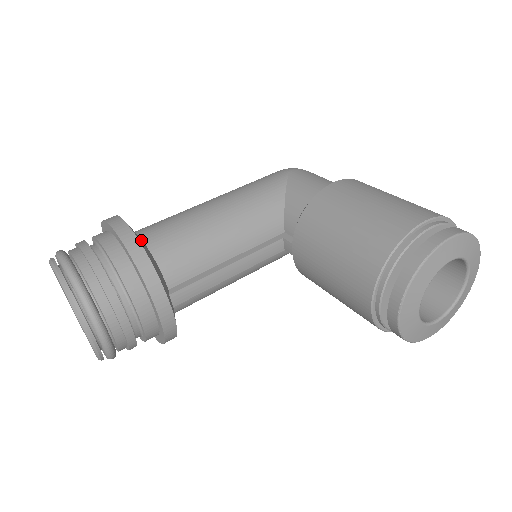
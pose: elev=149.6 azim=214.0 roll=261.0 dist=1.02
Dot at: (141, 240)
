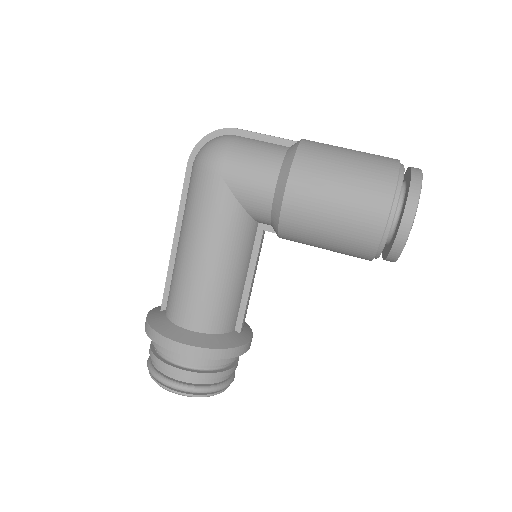
Dot at: (200, 337)
